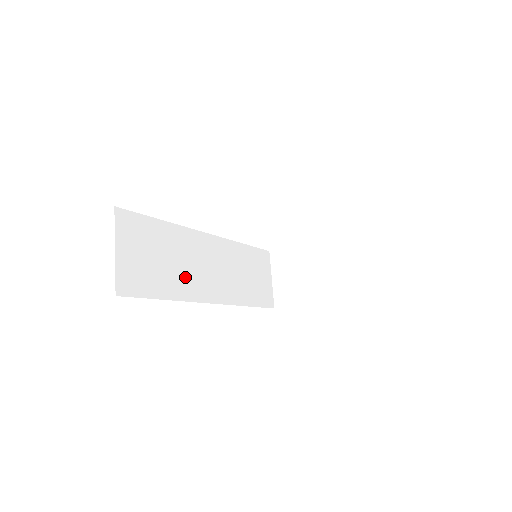
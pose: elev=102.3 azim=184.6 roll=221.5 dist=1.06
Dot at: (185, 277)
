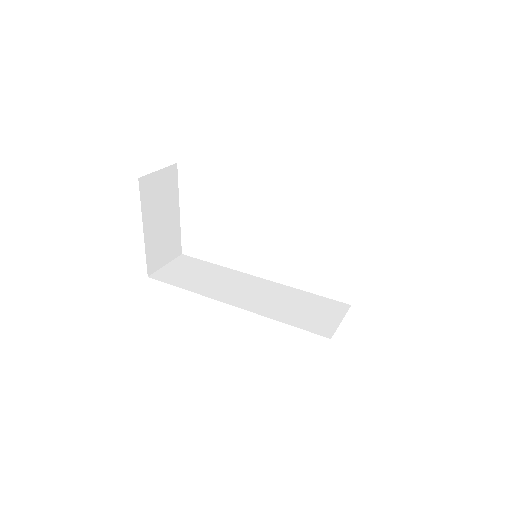
Dot at: (212, 287)
